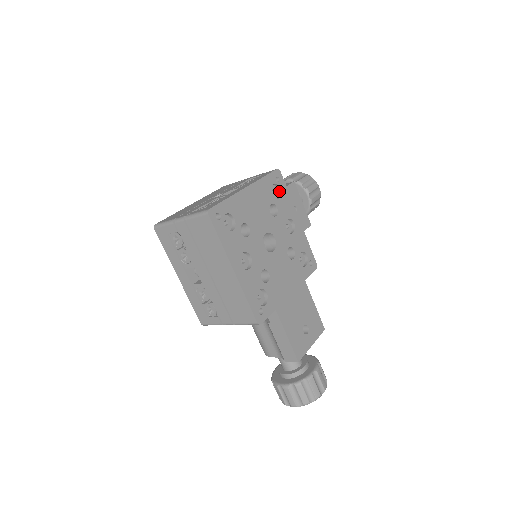
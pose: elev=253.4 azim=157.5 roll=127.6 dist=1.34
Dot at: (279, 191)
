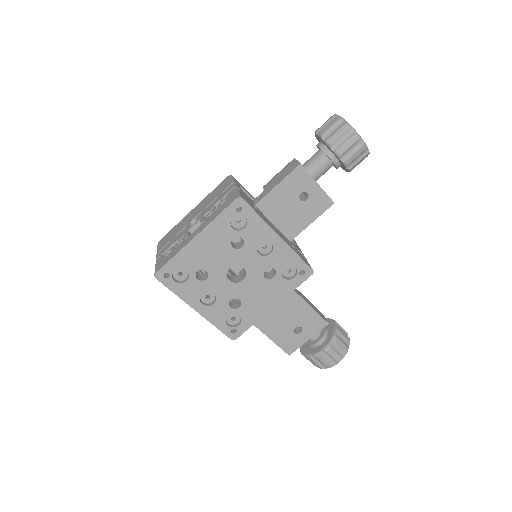
Dot at: (246, 218)
